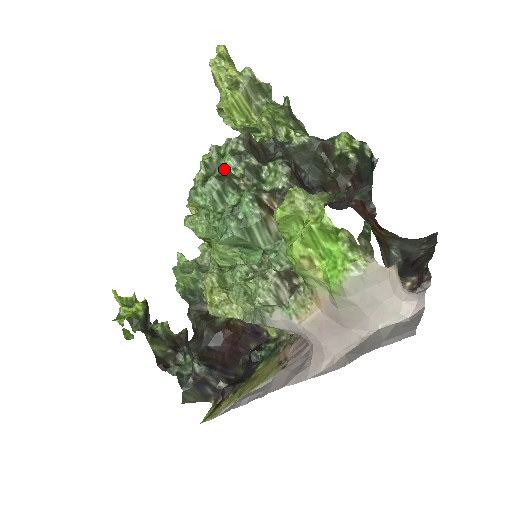
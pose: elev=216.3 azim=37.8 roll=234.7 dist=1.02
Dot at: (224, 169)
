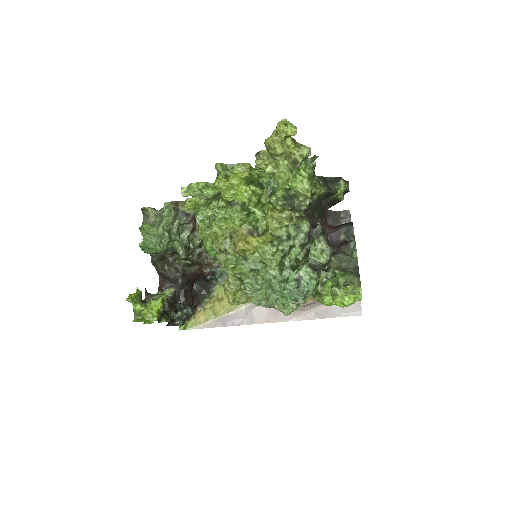
Dot at: (293, 258)
